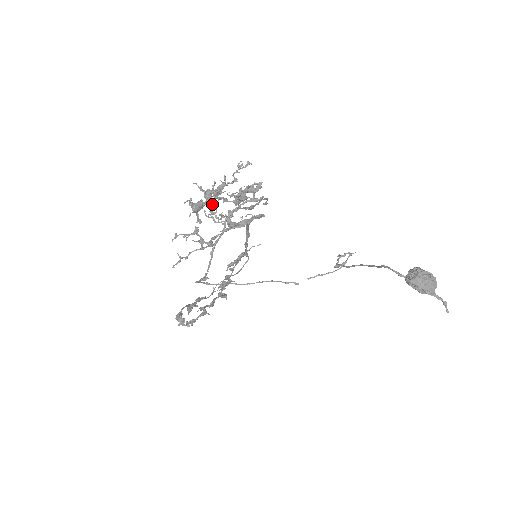
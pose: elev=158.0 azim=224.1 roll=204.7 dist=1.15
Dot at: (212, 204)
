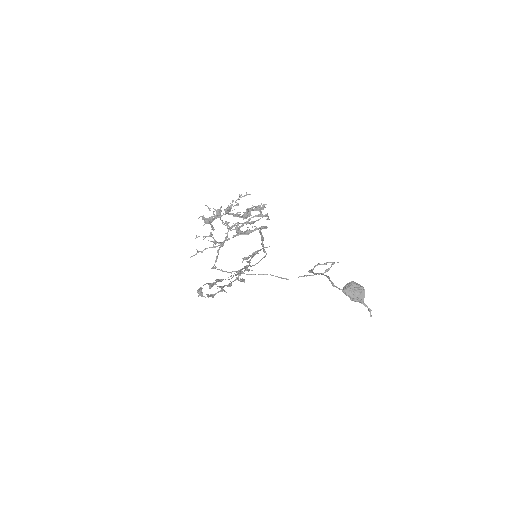
Dot at: (220, 219)
